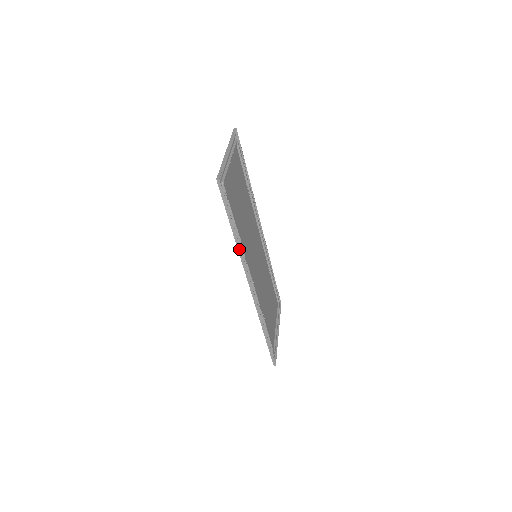
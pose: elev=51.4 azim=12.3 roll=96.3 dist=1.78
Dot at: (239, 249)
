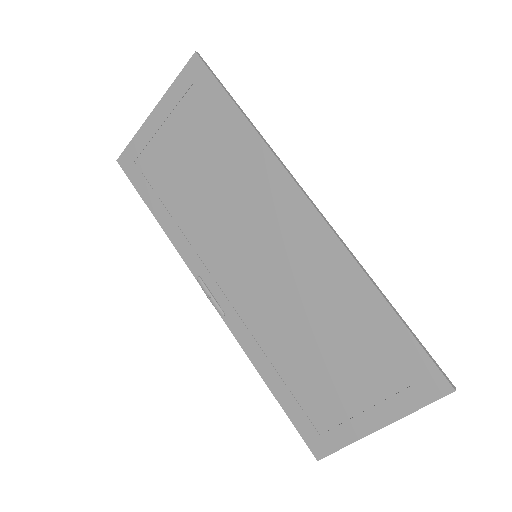
Dot at: (263, 139)
